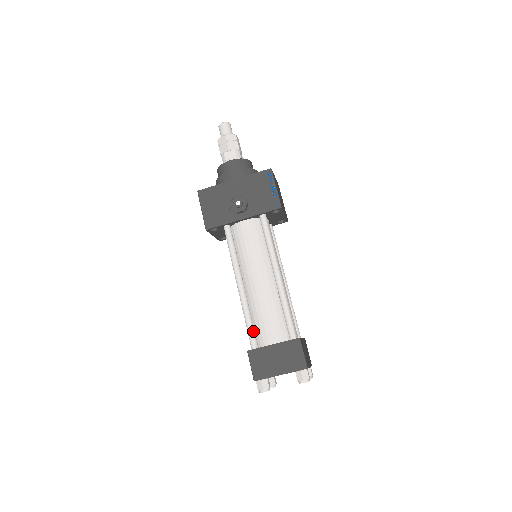
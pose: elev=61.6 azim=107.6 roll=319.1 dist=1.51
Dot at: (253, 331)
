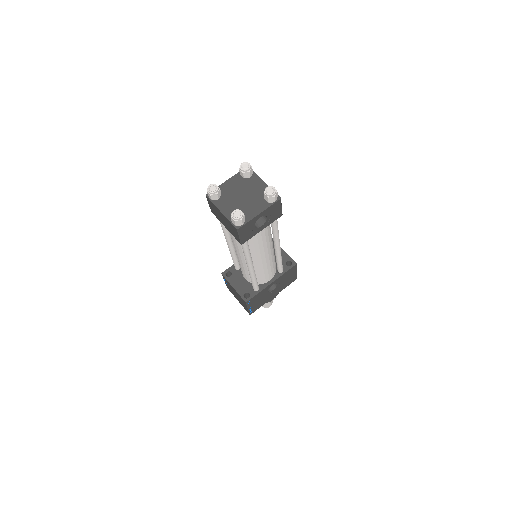
Dot at: occluded
